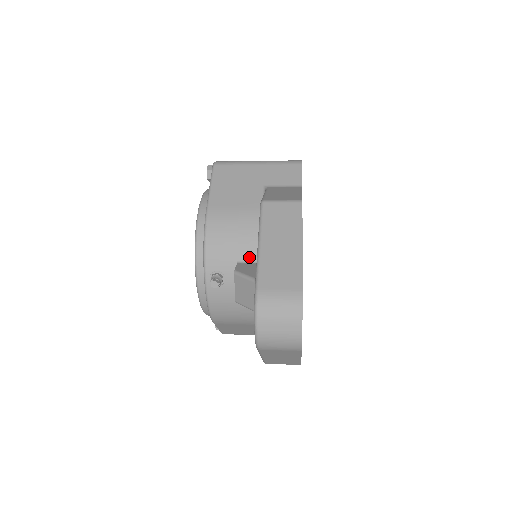
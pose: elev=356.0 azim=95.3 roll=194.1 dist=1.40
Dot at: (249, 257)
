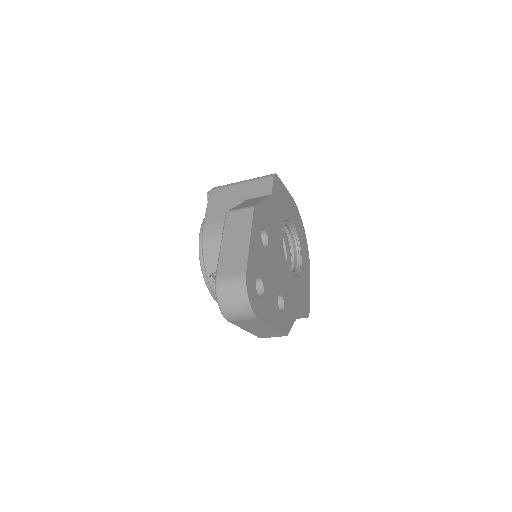
Dot at: occluded
